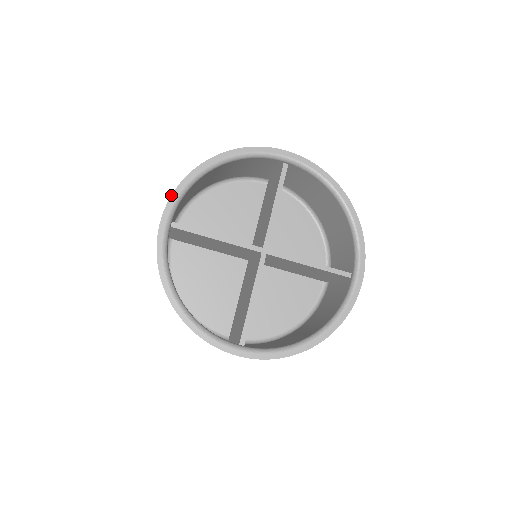
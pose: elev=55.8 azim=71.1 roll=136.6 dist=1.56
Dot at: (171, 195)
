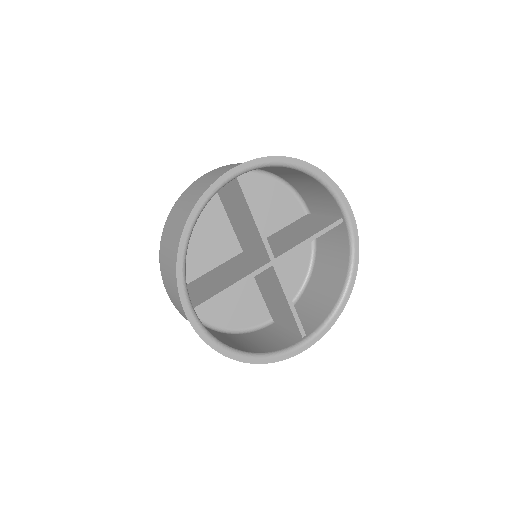
Dot at: (261, 157)
